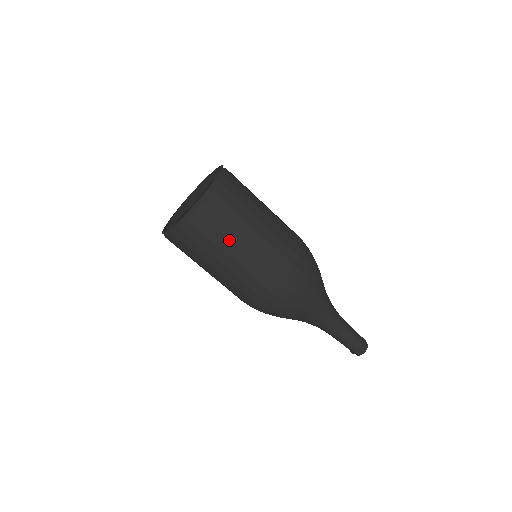
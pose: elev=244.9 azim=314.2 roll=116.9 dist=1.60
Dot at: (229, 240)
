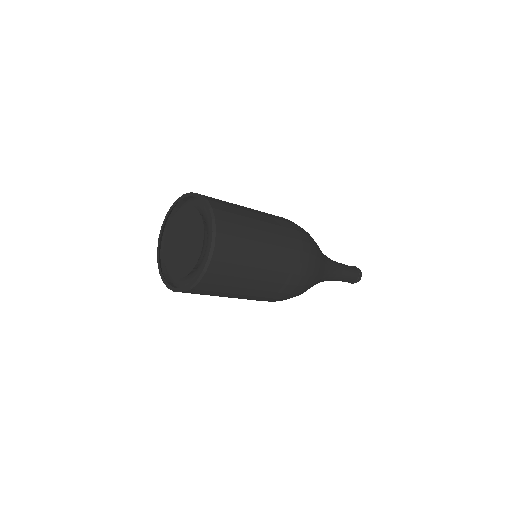
Dot at: (249, 266)
